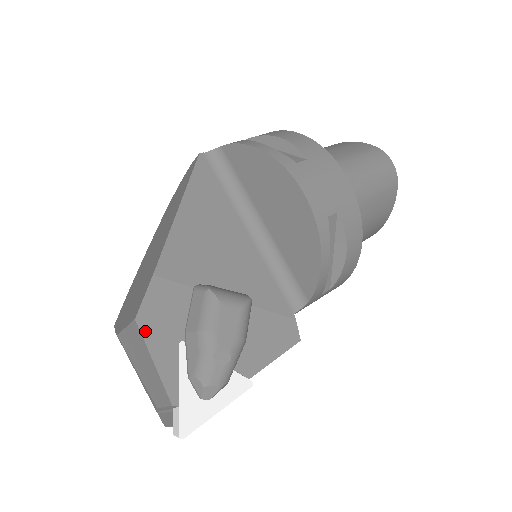
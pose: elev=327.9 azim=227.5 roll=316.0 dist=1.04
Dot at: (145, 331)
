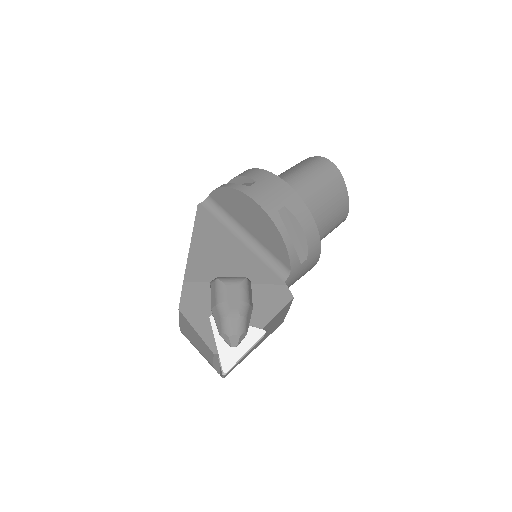
Dot at: (186, 315)
